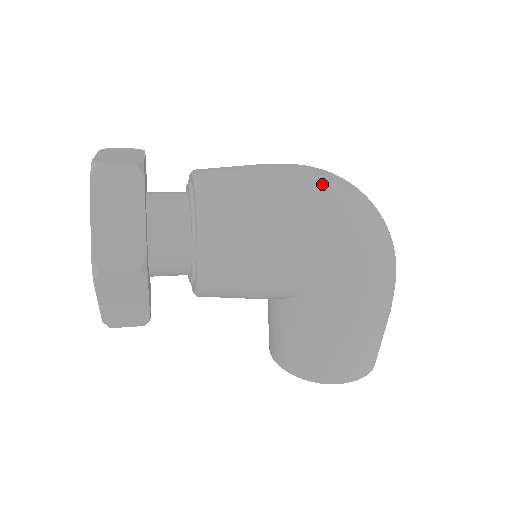
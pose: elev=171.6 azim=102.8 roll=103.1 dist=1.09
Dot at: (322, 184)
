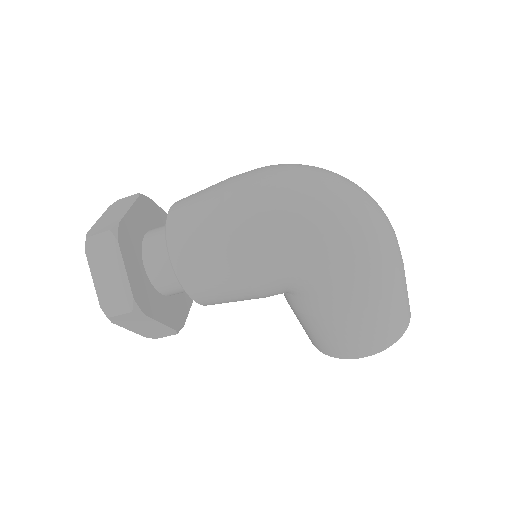
Dot at: (266, 195)
